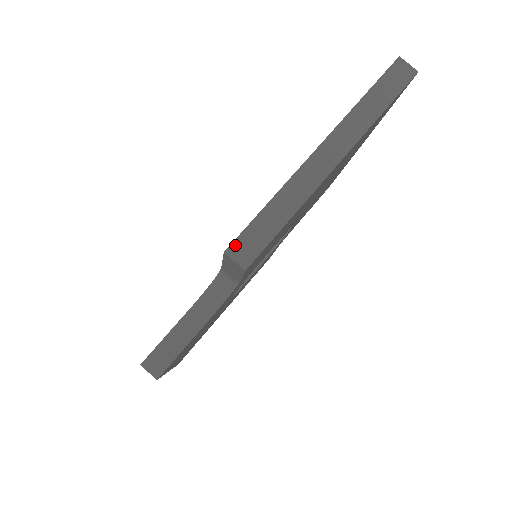
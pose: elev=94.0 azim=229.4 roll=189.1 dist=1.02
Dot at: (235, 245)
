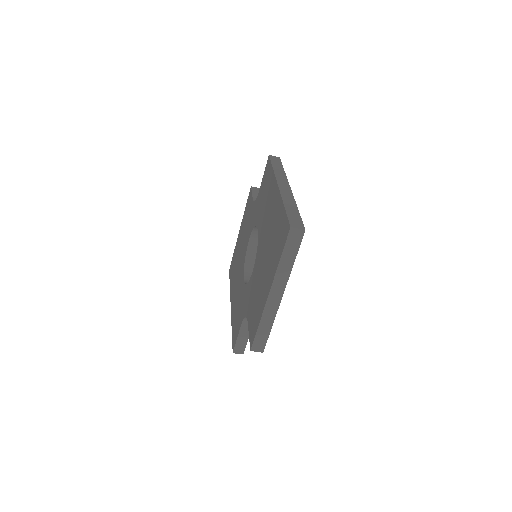
Dot at: (253, 347)
